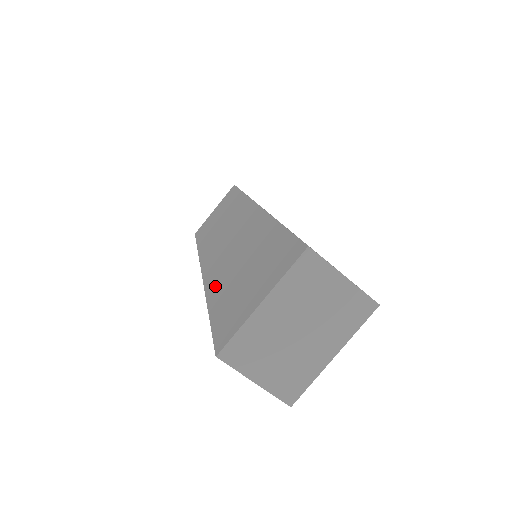
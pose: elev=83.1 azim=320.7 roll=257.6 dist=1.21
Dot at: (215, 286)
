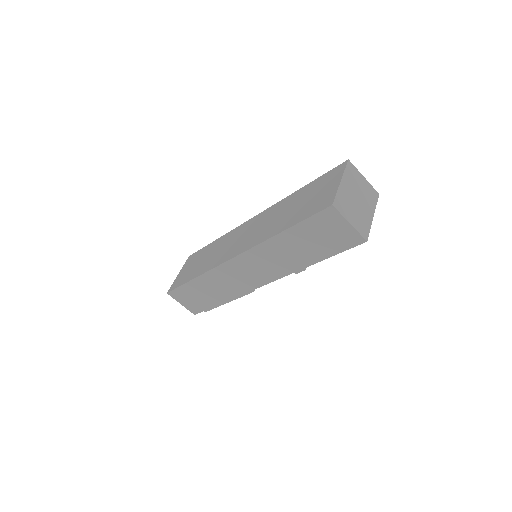
Dot at: (273, 231)
